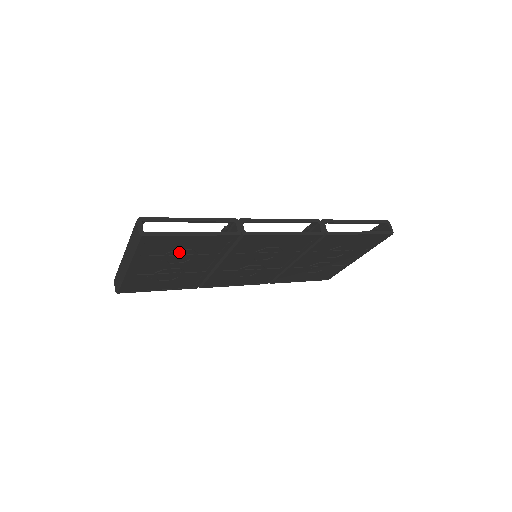
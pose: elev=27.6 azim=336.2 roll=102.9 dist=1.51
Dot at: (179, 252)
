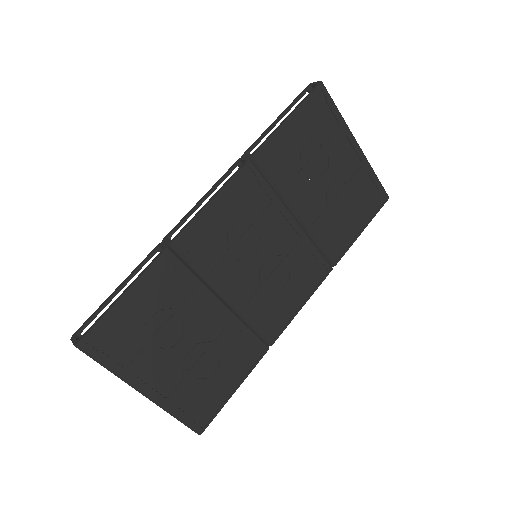
Dot at: (154, 326)
